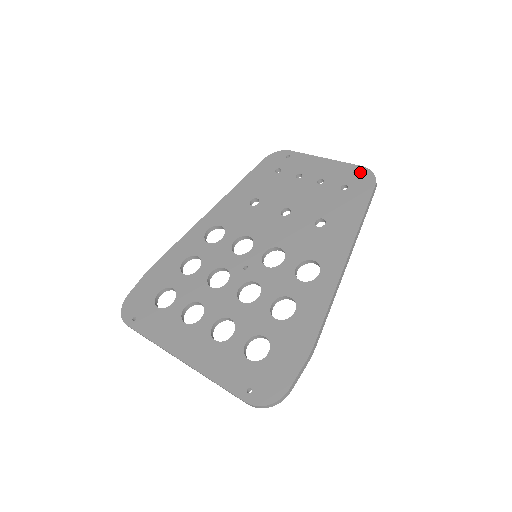
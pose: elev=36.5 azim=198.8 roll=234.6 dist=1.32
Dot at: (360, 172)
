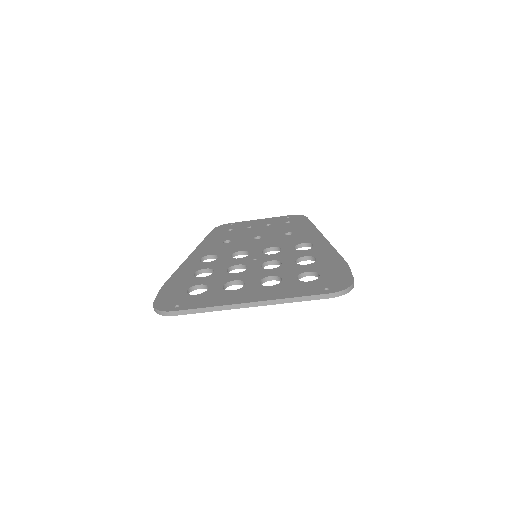
Dot at: (291, 216)
